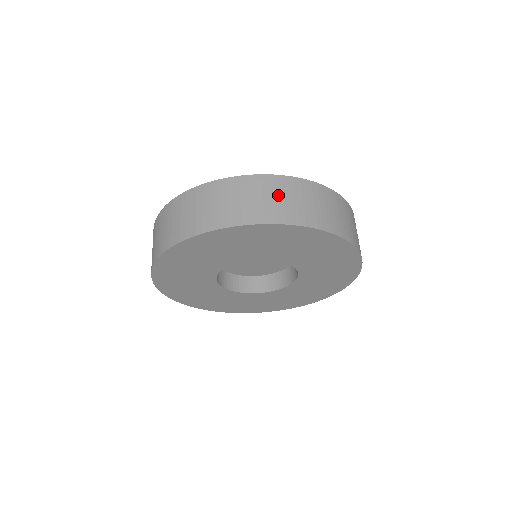
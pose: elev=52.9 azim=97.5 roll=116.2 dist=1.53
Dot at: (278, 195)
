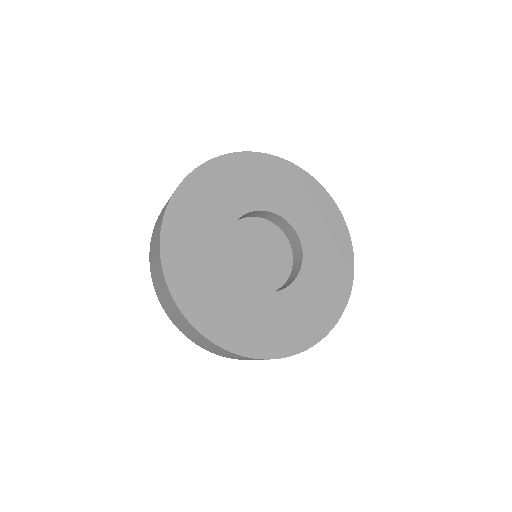
Dot at: occluded
